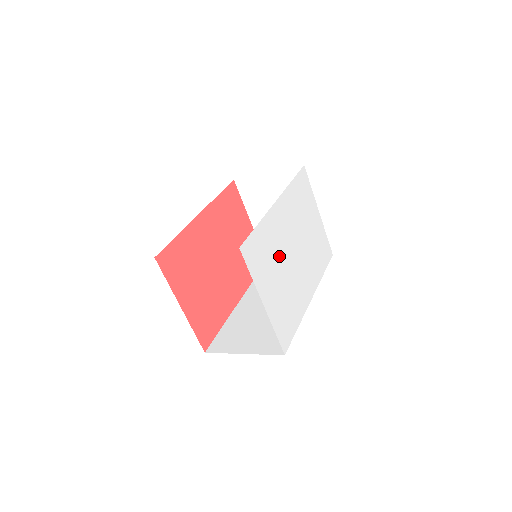
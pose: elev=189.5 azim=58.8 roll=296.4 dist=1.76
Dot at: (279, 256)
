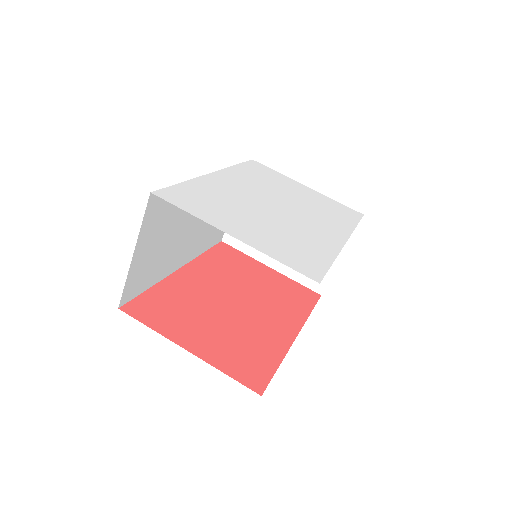
Dot at: (243, 206)
